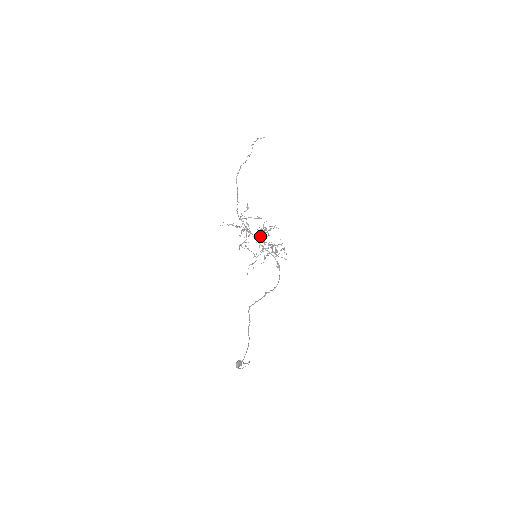
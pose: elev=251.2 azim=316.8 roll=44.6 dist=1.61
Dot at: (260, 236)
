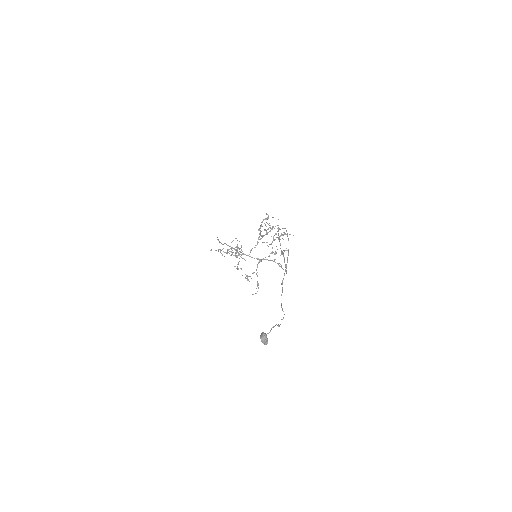
Dot at: (260, 233)
